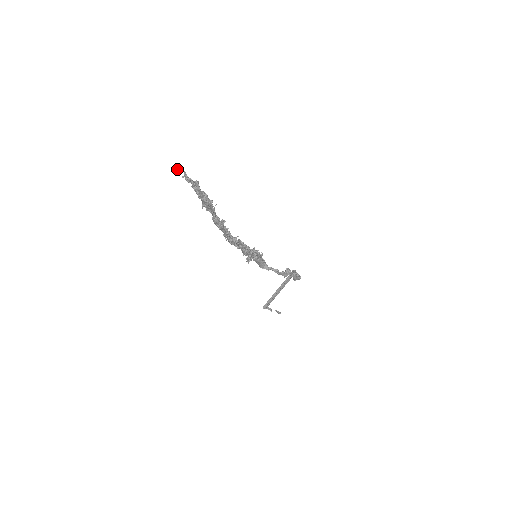
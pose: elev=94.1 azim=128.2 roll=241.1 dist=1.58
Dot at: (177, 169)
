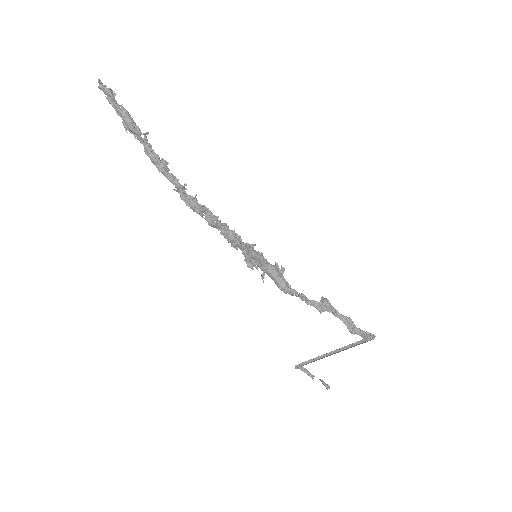
Dot at: occluded
